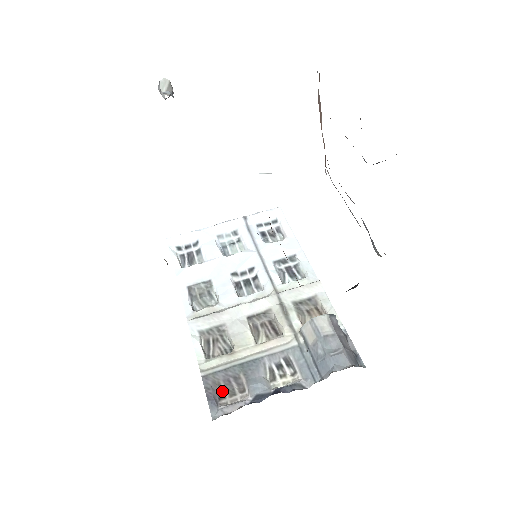
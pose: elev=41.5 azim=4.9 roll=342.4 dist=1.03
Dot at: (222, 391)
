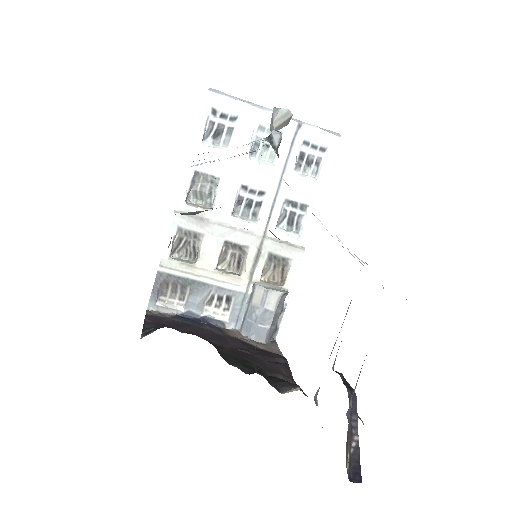
Dot at: (167, 289)
